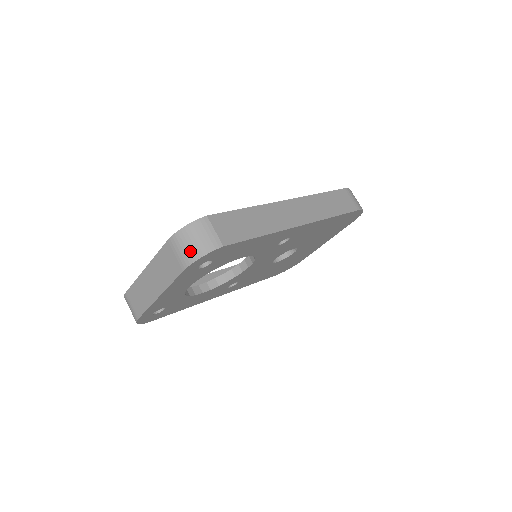
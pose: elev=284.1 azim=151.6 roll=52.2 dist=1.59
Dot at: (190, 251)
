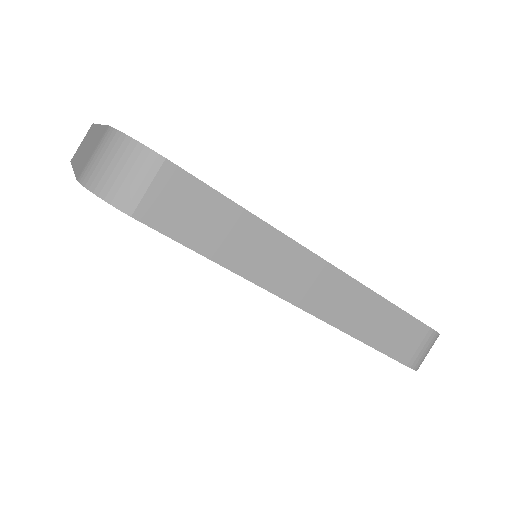
Dot at: (97, 170)
